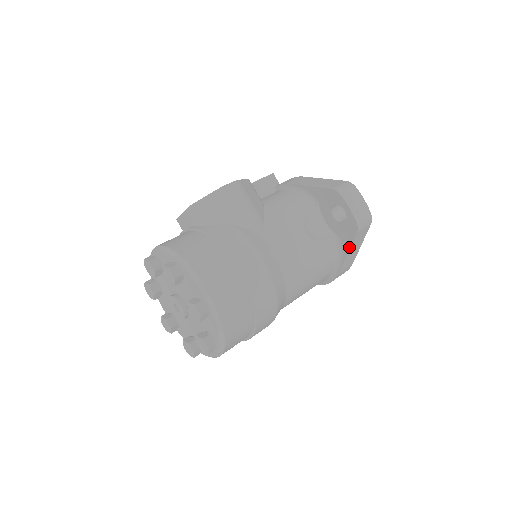
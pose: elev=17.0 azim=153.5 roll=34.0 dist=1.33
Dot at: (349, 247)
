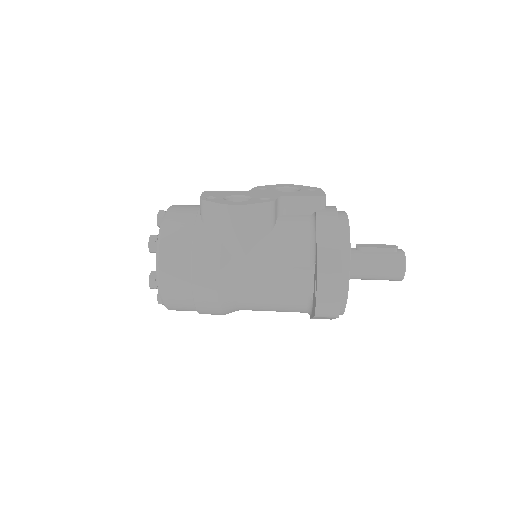
Dot at: occluded
